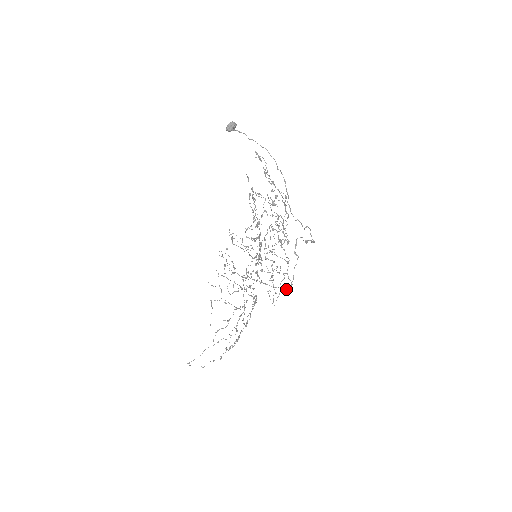
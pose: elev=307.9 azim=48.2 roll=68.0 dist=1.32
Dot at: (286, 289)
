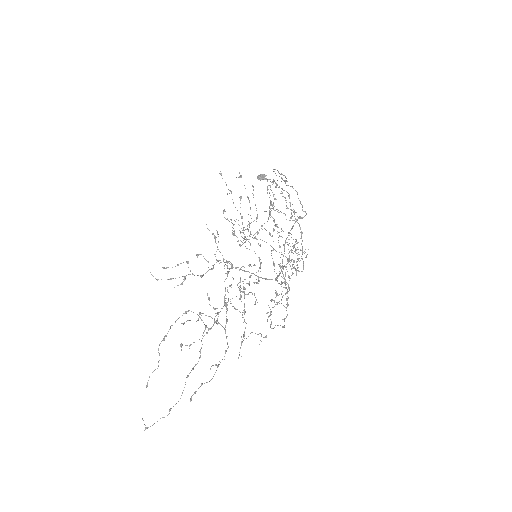
Dot at: (276, 278)
